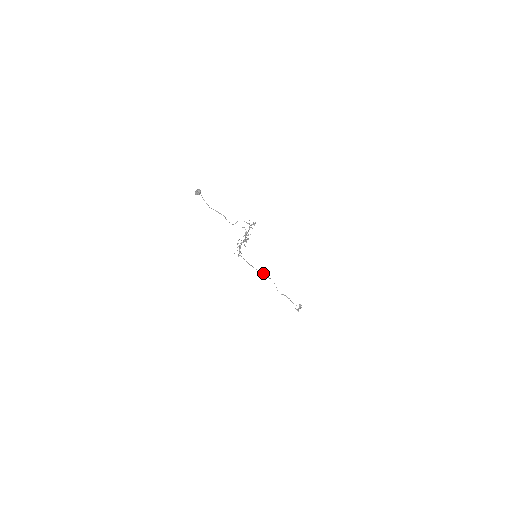
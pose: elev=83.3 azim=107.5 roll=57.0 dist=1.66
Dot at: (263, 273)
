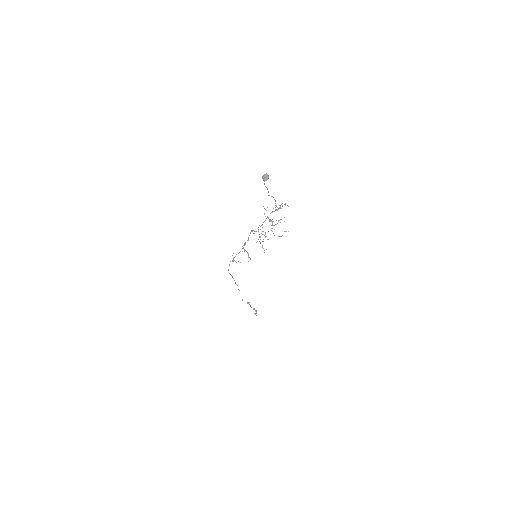
Dot at: (237, 285)
